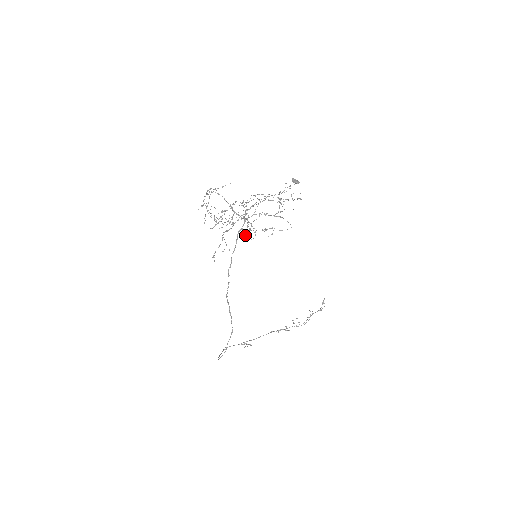
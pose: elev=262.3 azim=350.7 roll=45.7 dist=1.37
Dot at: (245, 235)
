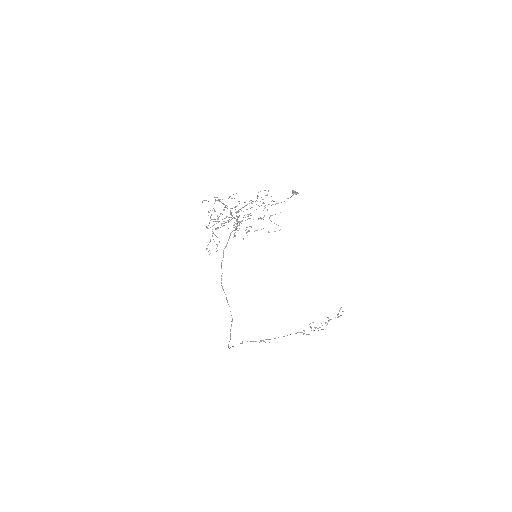
Dot at: (234, 233)
